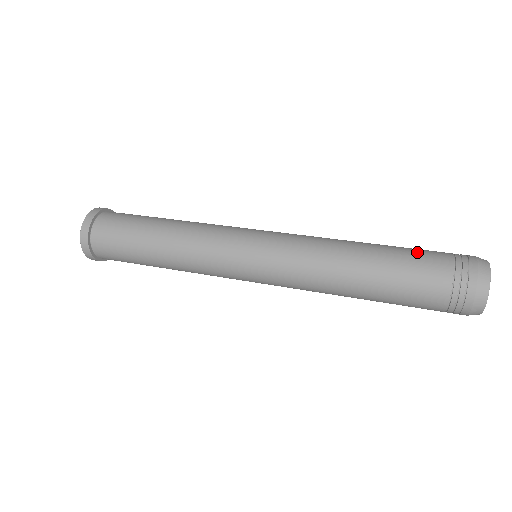
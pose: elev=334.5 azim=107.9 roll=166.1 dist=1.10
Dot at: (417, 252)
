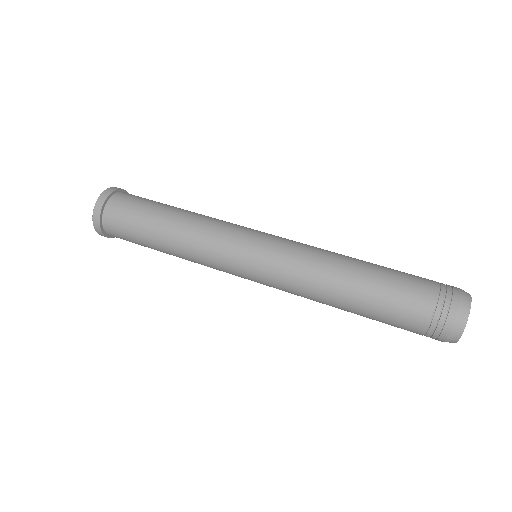
Dot at: (401, 297)
